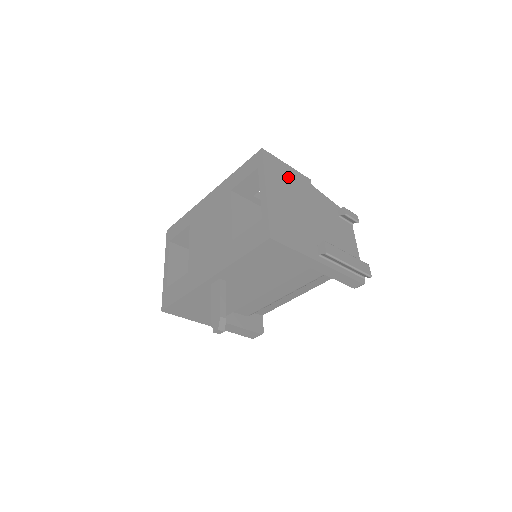
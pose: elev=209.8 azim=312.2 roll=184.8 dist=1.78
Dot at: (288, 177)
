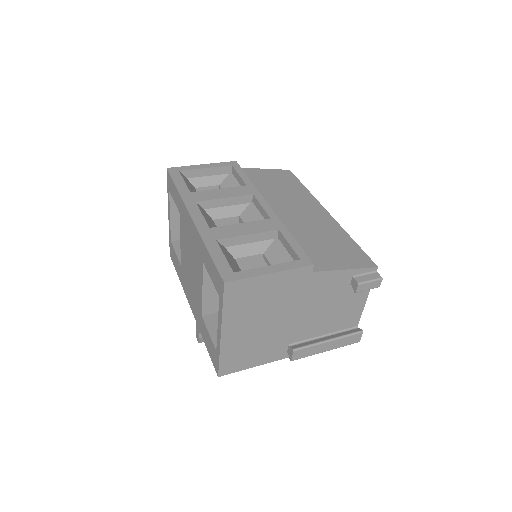
Dot at: (266, 292)
